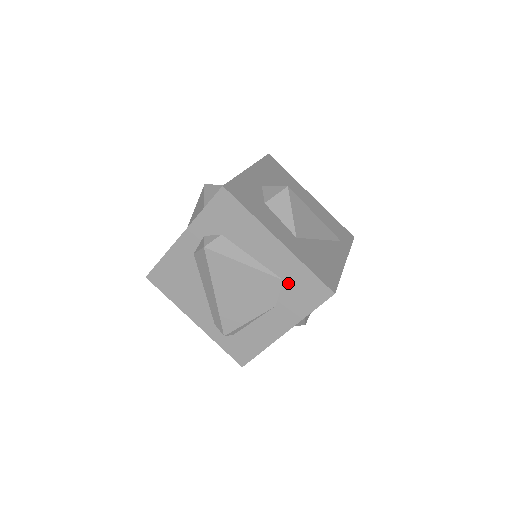
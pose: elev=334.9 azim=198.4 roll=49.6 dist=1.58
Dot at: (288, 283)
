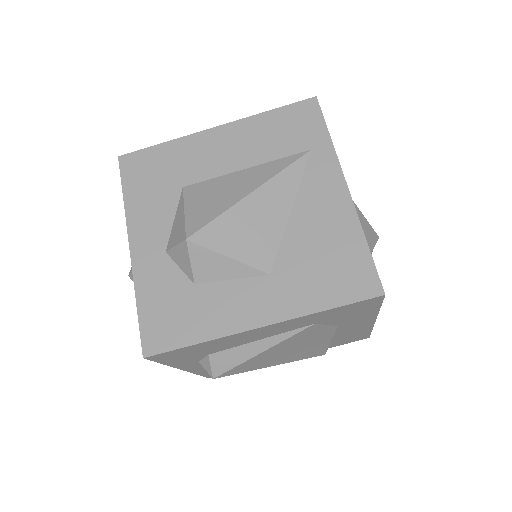
Dot at: (323, 321)
